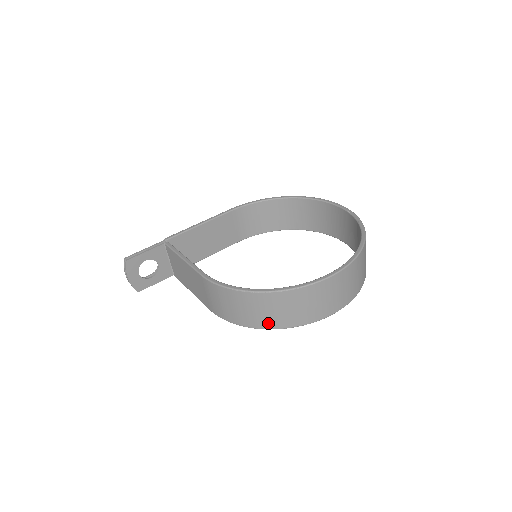
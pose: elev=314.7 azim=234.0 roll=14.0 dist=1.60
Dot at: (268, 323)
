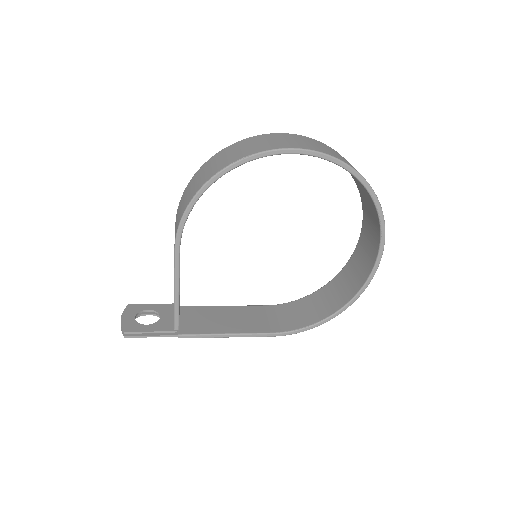
Dot at: (210, 174)
